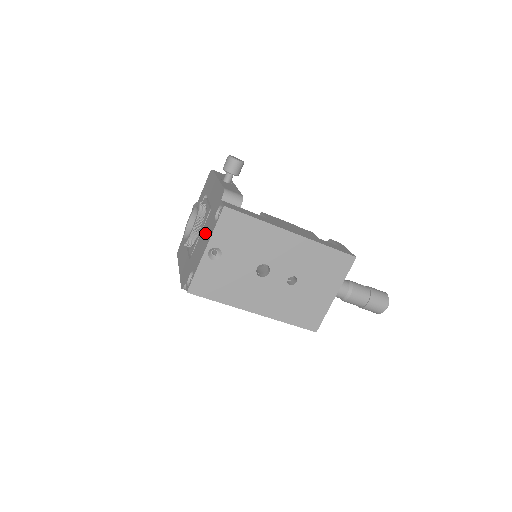
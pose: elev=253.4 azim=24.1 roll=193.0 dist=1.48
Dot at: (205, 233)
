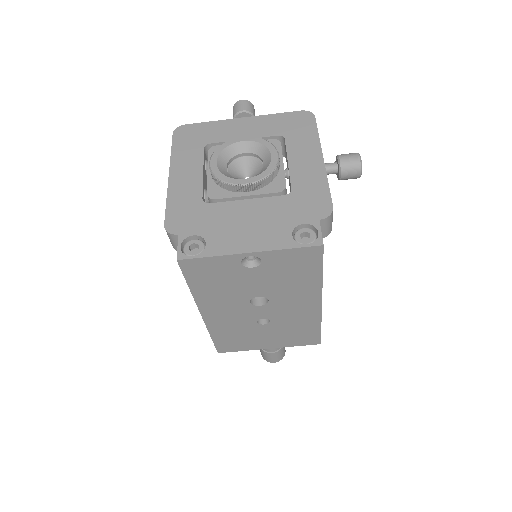
Dot at: (261, 219)
